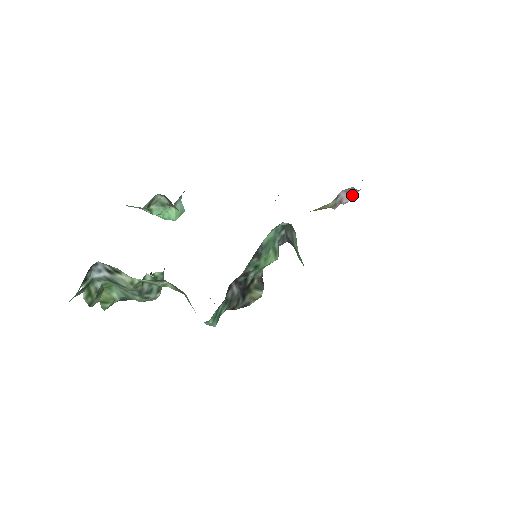
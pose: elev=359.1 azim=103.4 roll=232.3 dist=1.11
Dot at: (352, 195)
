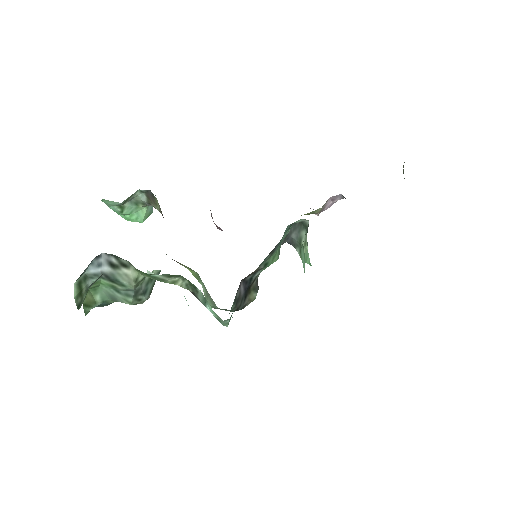
Dot at: (332, 203)
